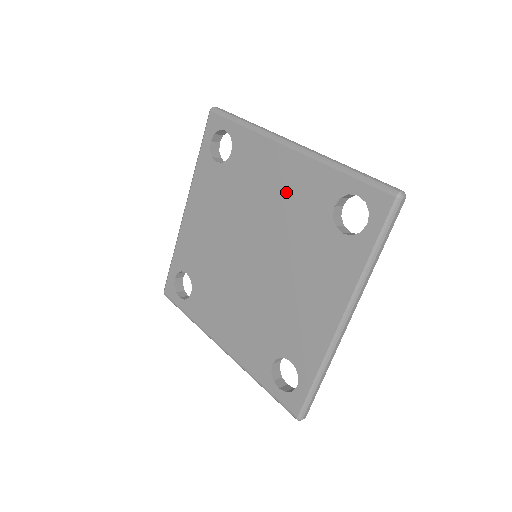
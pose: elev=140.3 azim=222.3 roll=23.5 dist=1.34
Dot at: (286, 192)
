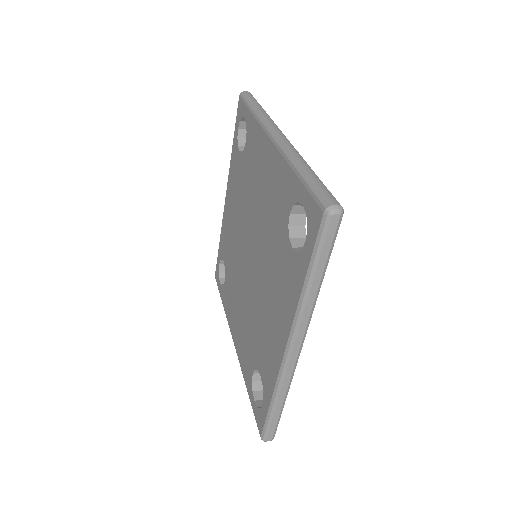
Dot at: (267, 191)
